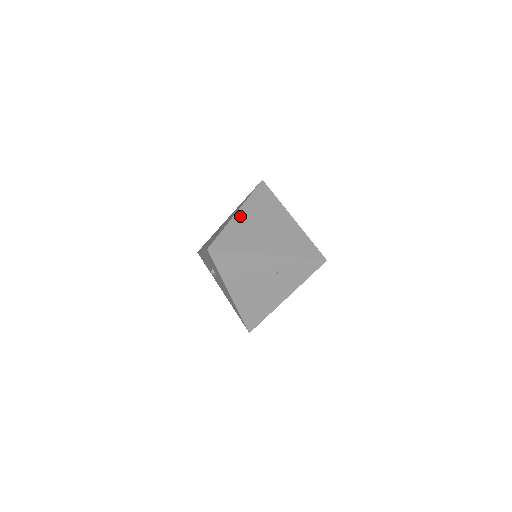
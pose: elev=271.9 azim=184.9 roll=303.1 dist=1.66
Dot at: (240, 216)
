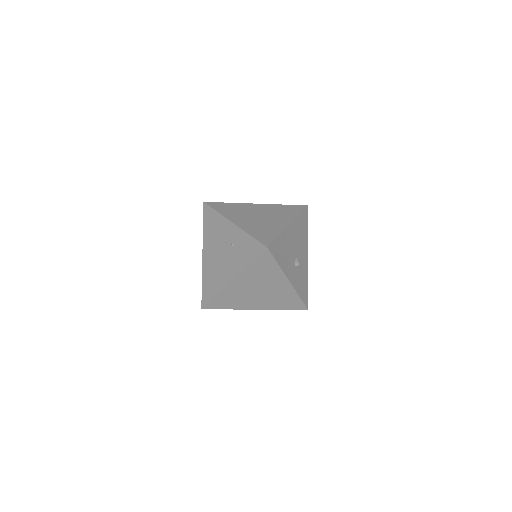
Dot at: (254, 205)
